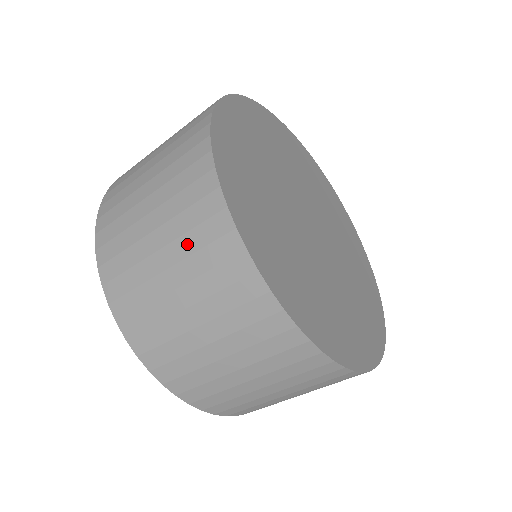
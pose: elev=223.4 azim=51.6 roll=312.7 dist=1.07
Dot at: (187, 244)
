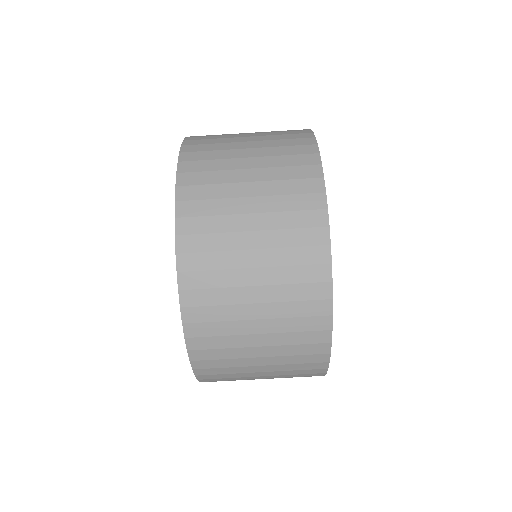
Dot at: (278, 187)
